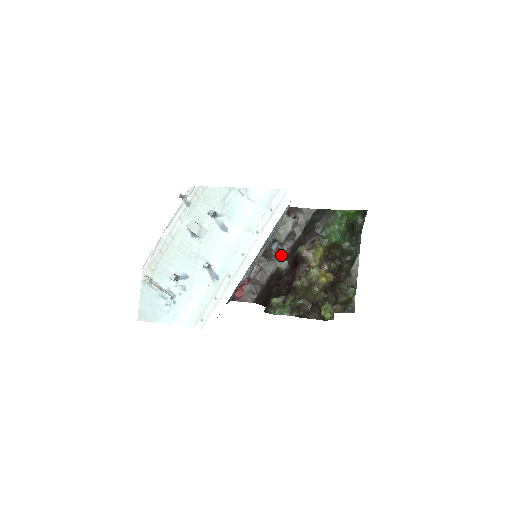
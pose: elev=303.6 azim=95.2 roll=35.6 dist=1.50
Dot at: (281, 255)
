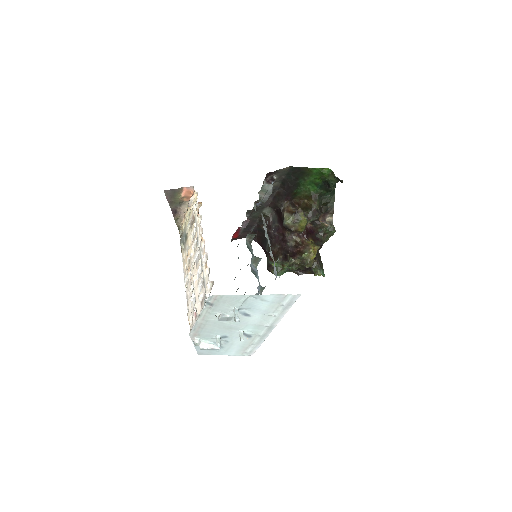
Dot at: (265, 205)
